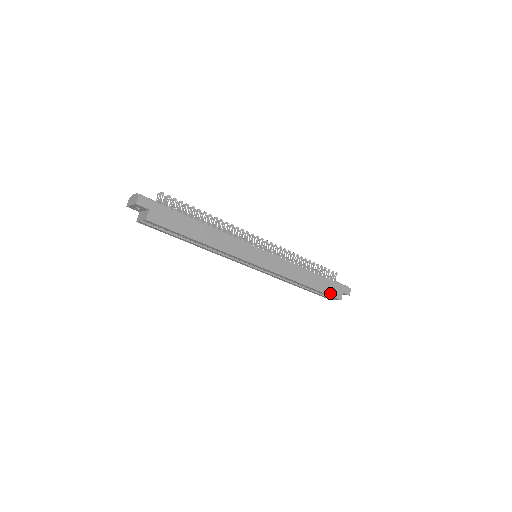
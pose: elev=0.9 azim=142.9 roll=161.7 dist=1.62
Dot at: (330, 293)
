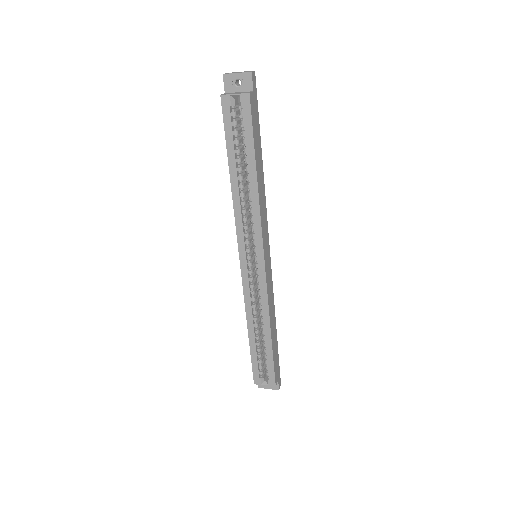
Dot at: (275, 367)
